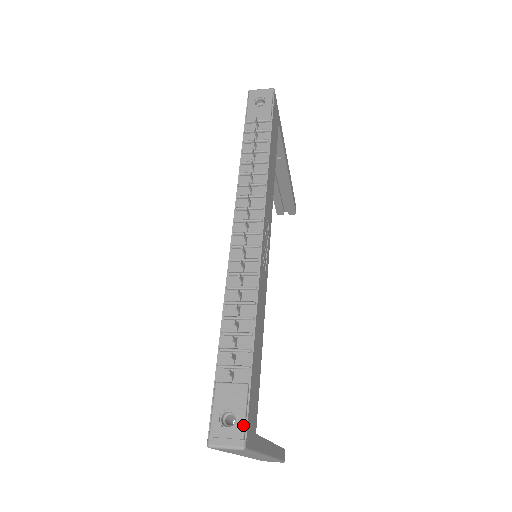
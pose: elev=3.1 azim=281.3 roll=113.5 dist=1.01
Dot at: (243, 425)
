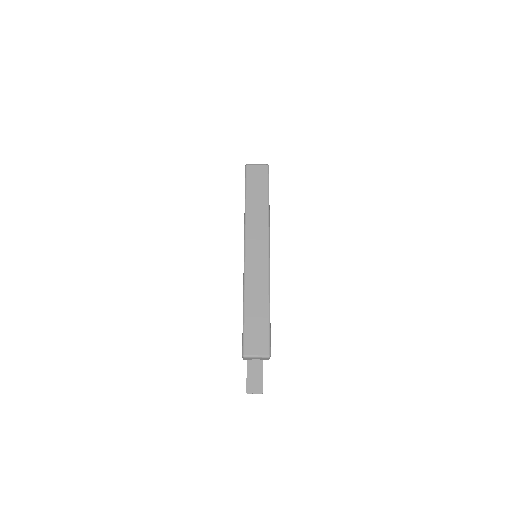
Dot at: occluded
